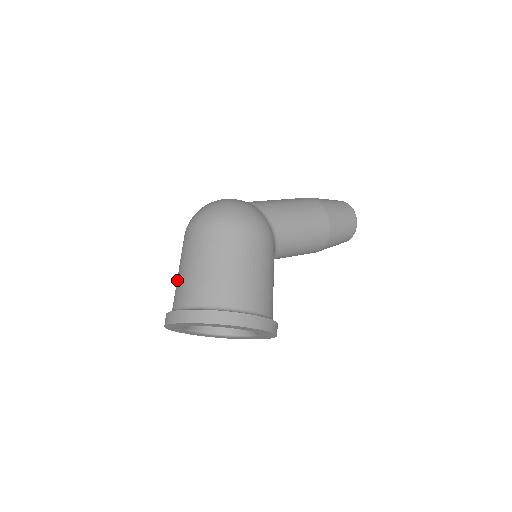
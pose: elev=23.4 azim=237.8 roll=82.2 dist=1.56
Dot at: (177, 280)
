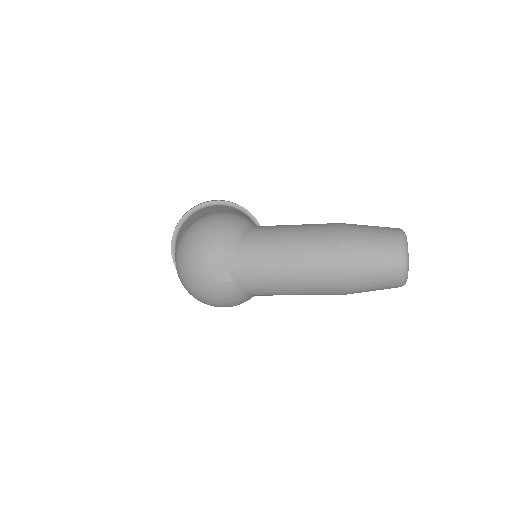
Dot at: occluded
